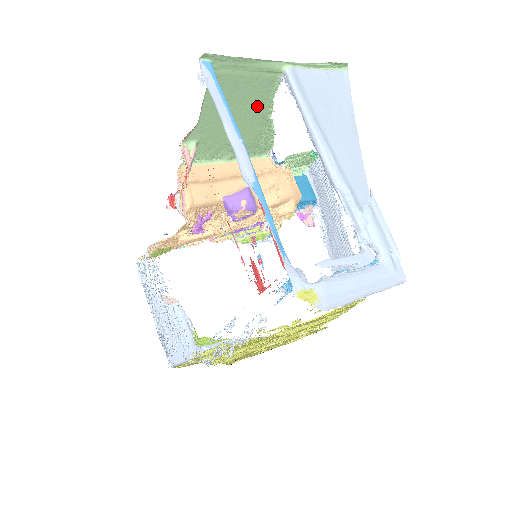
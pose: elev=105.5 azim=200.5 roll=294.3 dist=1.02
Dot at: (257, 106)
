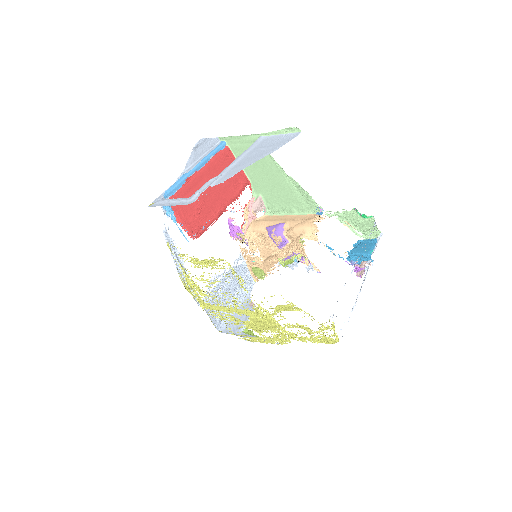
Dot at: (271, 166)
